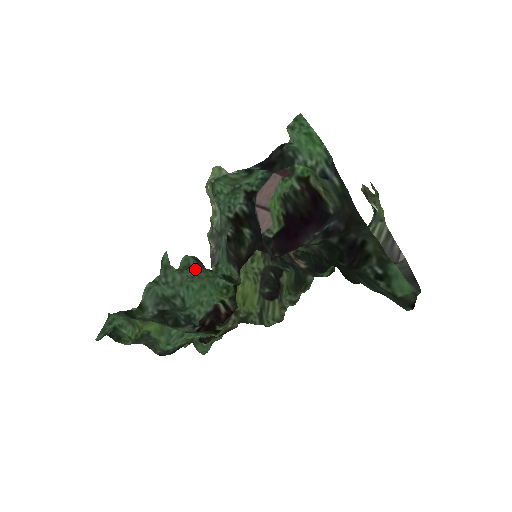
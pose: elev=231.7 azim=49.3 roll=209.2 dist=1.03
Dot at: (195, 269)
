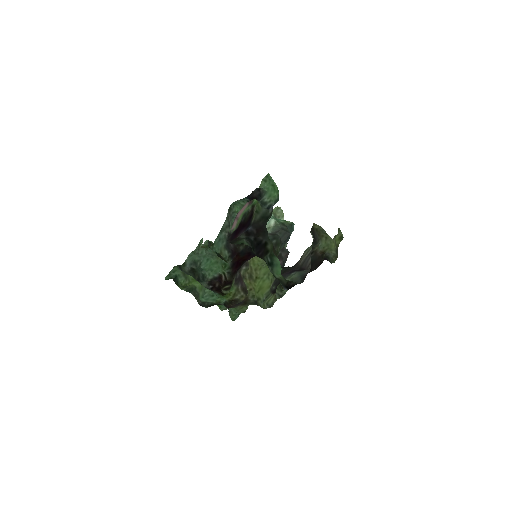
Dot at: occluded
